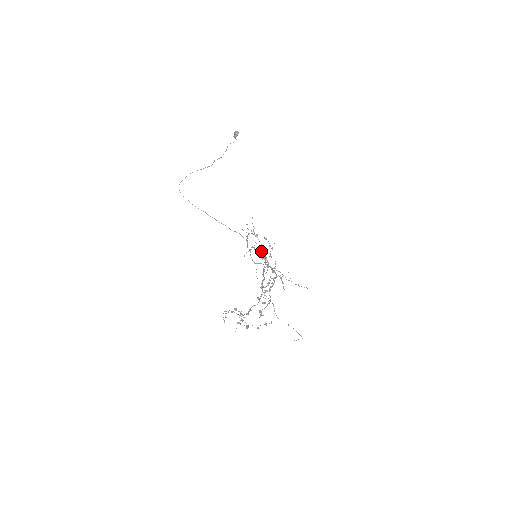
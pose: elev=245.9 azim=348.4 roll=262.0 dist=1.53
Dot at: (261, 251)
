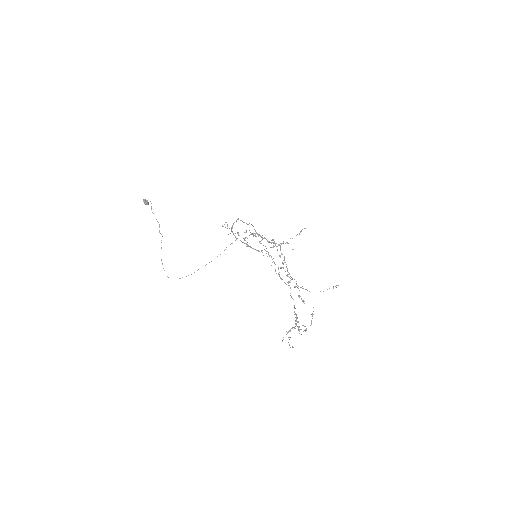
Dot at: occluded
